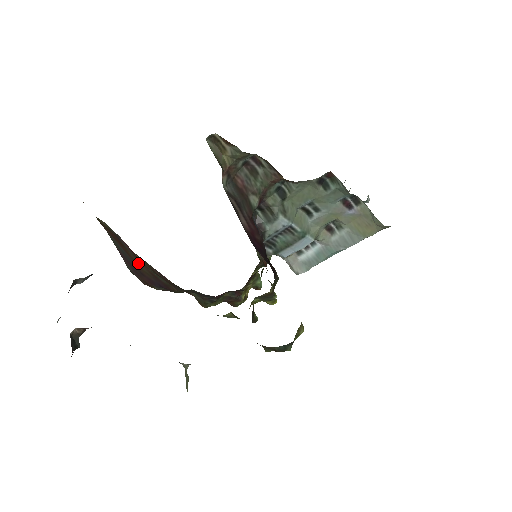
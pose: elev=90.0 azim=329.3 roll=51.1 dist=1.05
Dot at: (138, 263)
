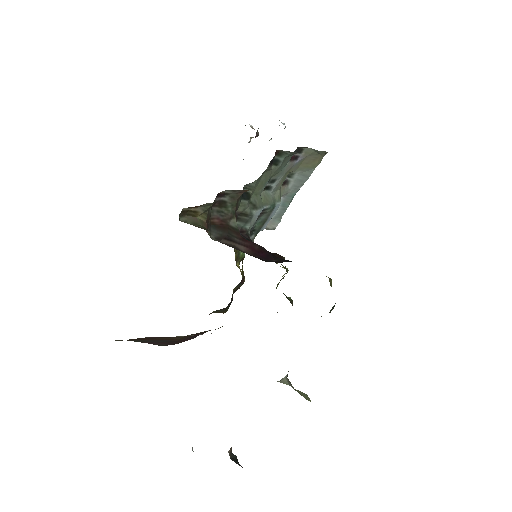
Dot at: (171, 339)
